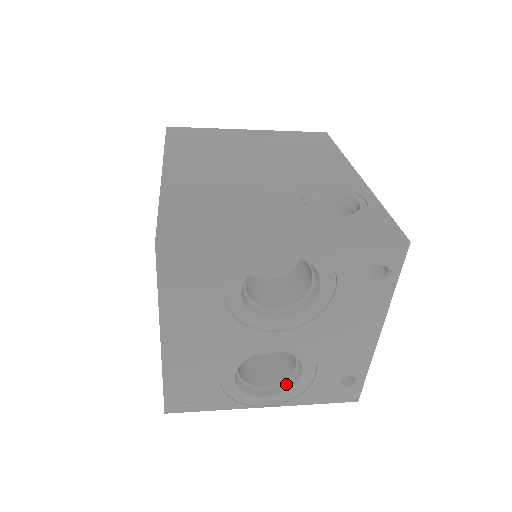
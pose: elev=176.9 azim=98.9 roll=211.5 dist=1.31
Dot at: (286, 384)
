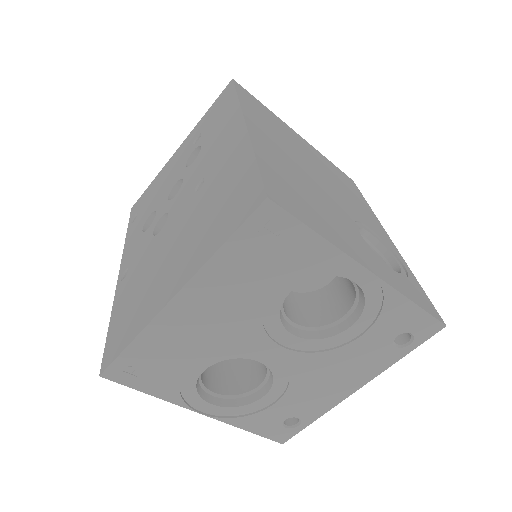
Dot at: (237, 399)
